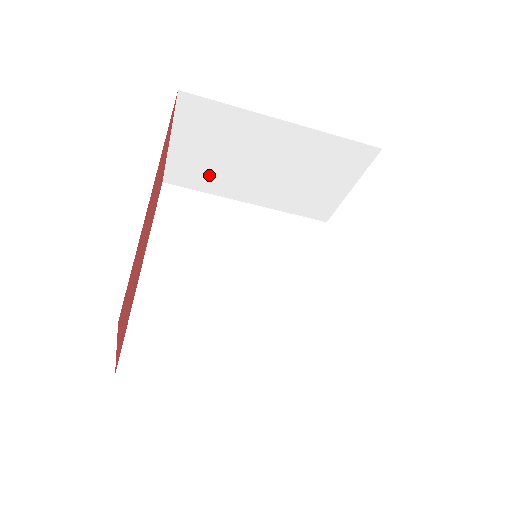
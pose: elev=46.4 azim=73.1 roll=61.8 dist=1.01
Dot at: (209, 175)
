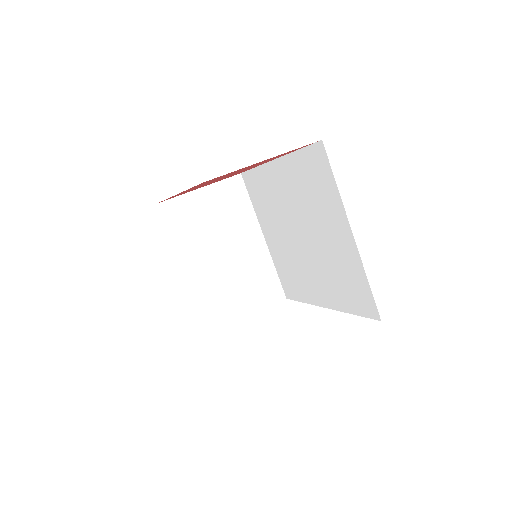
Dot at: (190, 229)
